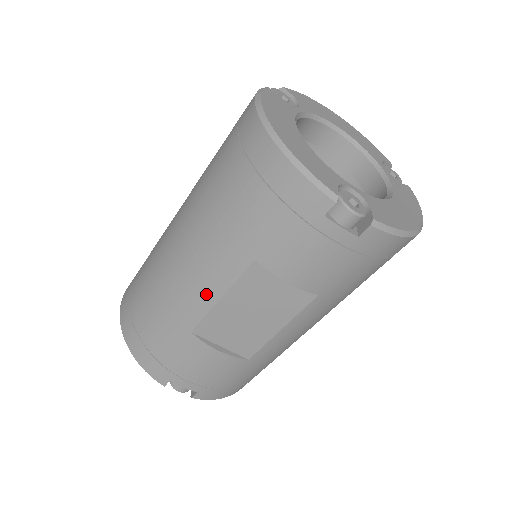
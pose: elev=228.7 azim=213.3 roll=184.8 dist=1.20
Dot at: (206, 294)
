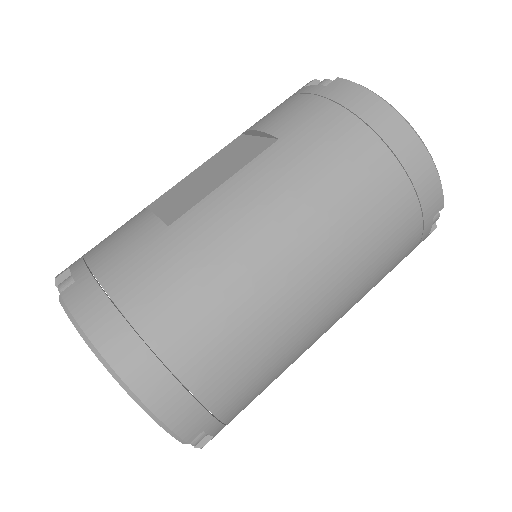
Dot at: occluded
